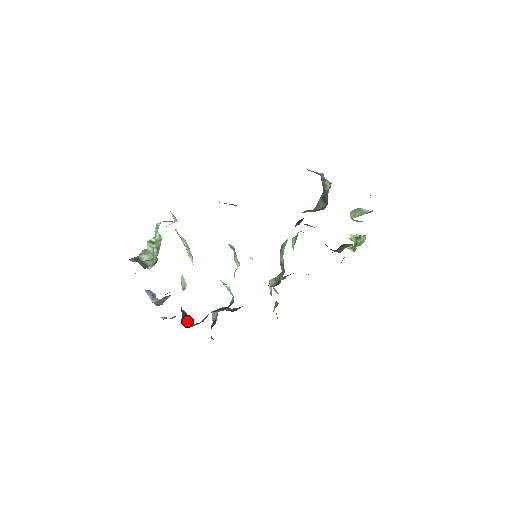
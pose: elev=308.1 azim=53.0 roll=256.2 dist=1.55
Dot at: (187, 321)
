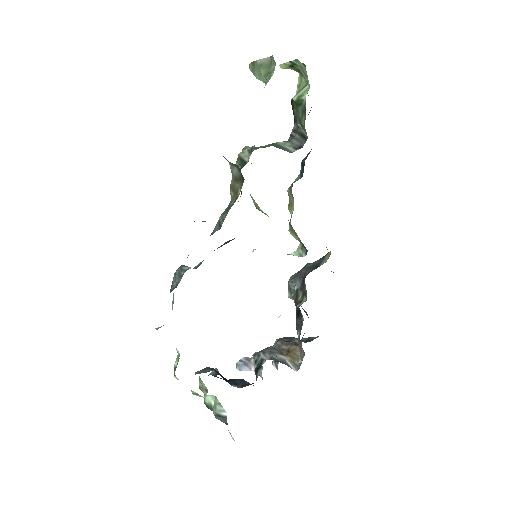
Dot at: (292, 354)
